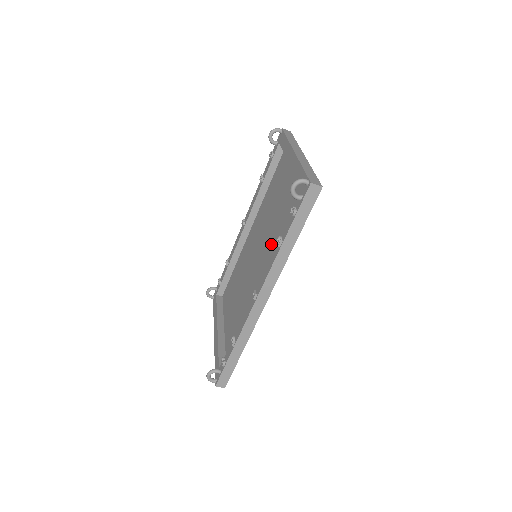
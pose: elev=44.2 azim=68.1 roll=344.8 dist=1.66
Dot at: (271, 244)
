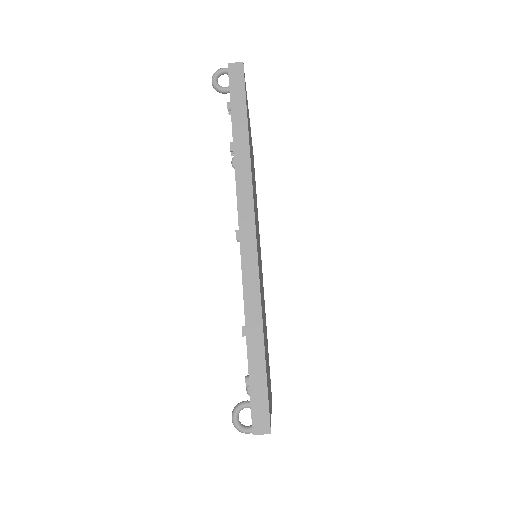
Dot at: occluded
